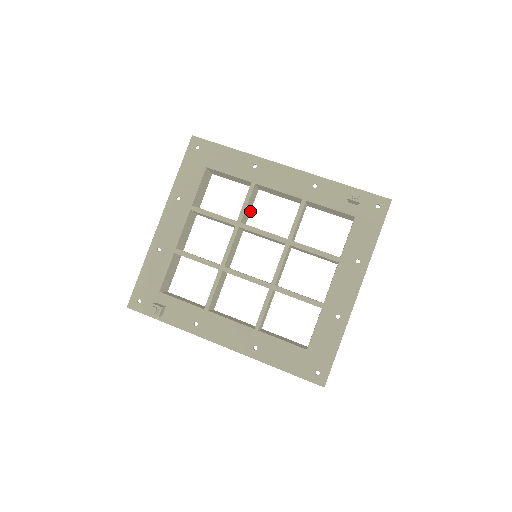
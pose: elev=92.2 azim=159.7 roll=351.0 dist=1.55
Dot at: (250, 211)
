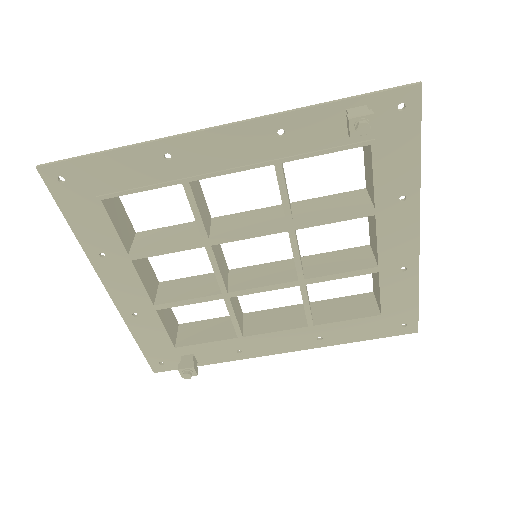
Dot at: (203, 197)
